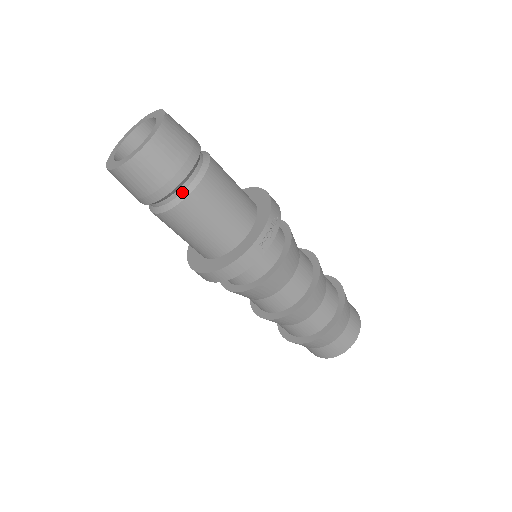
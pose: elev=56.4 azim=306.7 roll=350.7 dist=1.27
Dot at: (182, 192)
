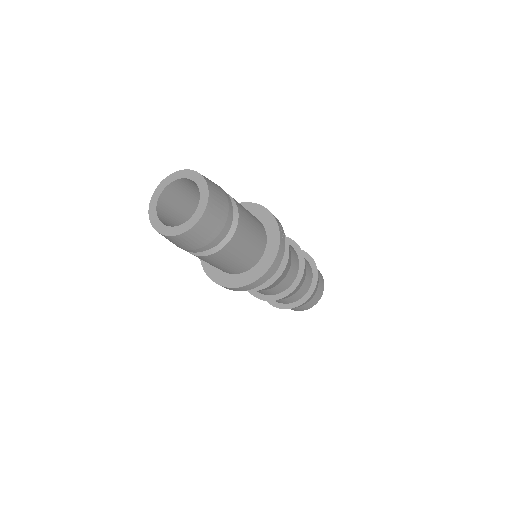
Dot at: (232, 224)
